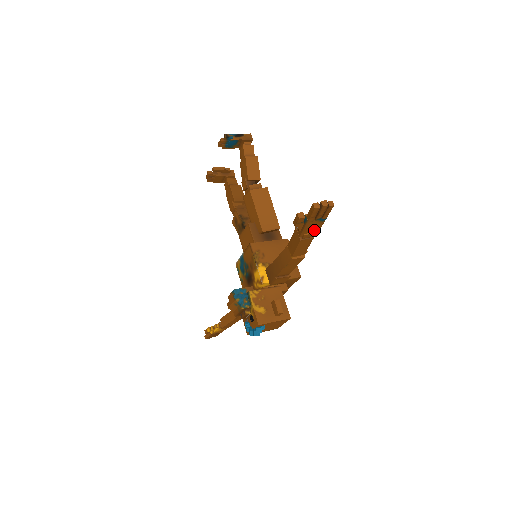
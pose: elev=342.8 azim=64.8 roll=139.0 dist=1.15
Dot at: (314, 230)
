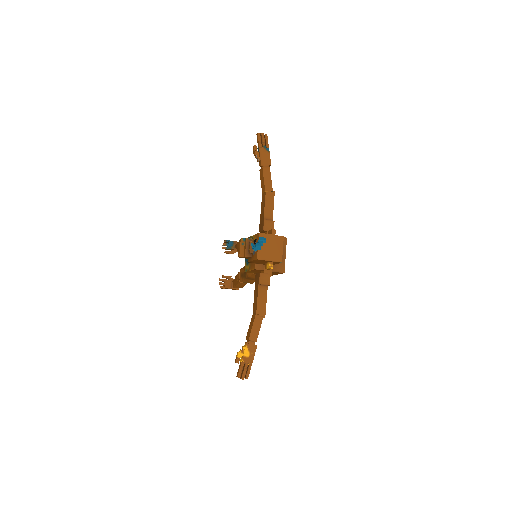
Dot at: (267, 161)
